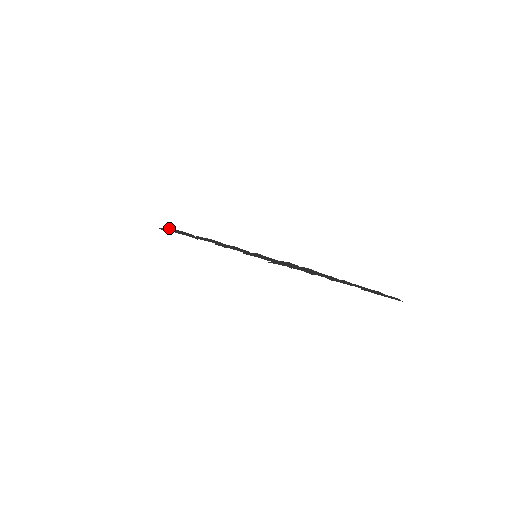
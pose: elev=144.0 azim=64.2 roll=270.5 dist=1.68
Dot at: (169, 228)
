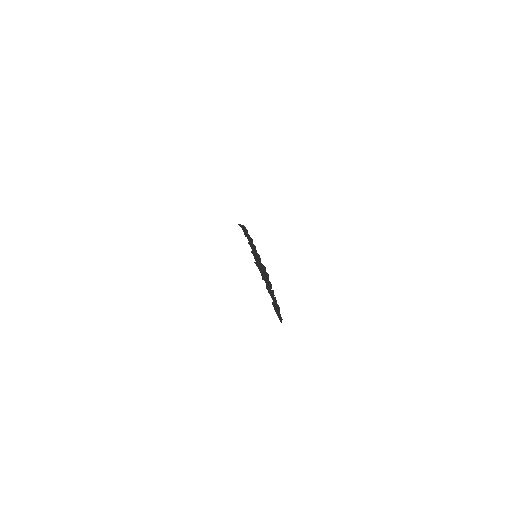
Dot at: occluded
